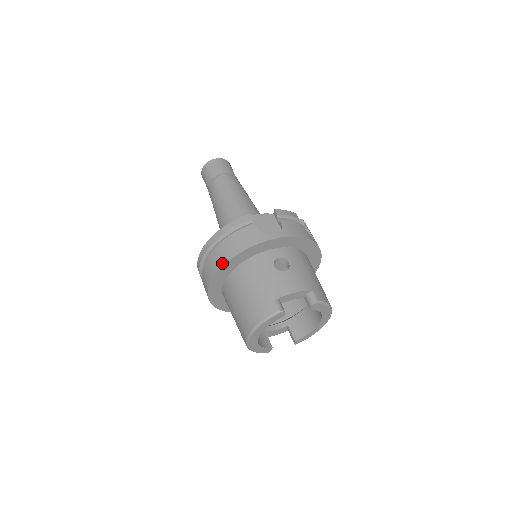
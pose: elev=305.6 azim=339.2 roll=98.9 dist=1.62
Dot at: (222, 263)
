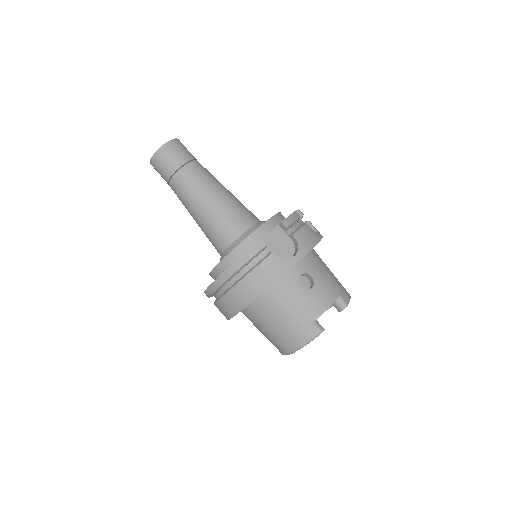
Dot at: (249, 301)
